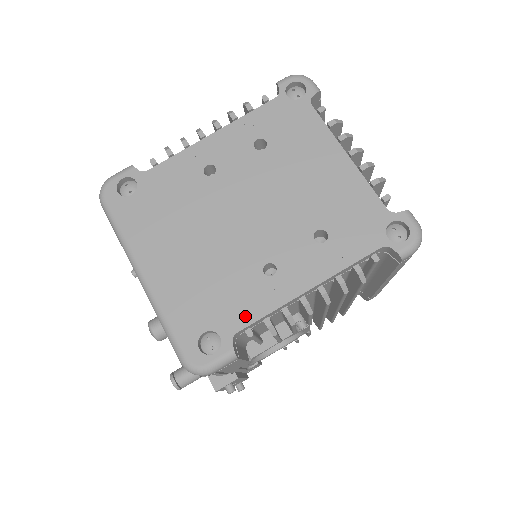
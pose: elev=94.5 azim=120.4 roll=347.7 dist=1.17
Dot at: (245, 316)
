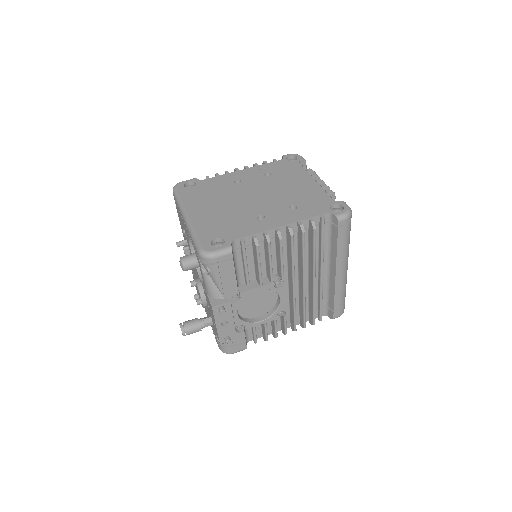
Dot at: (242, 234)
